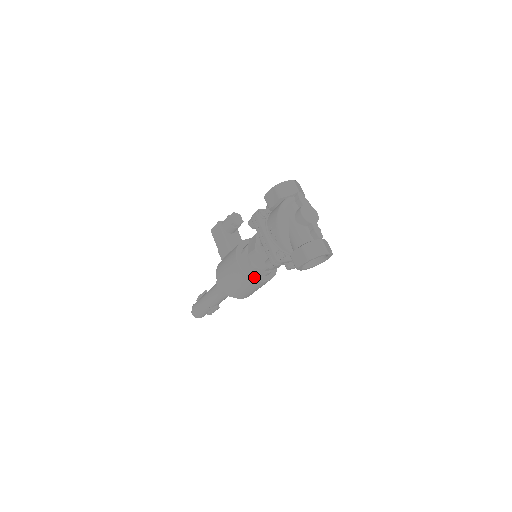
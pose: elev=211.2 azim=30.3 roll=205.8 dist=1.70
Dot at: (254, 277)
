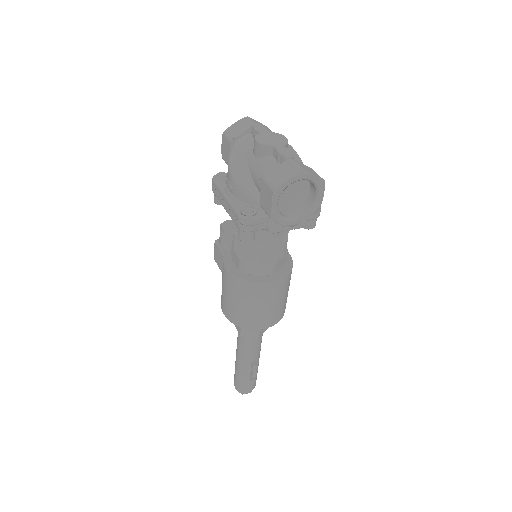
Dot at: (252, 279)
